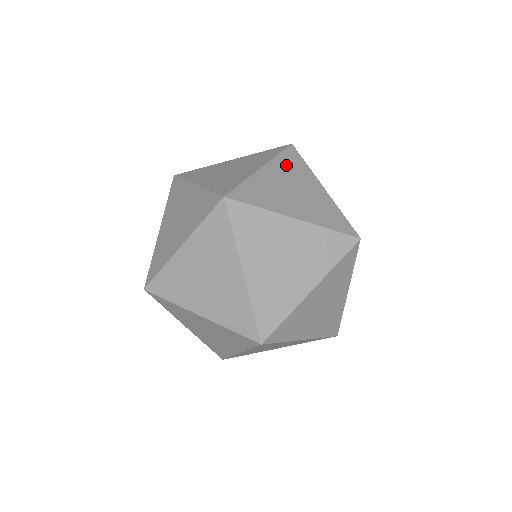
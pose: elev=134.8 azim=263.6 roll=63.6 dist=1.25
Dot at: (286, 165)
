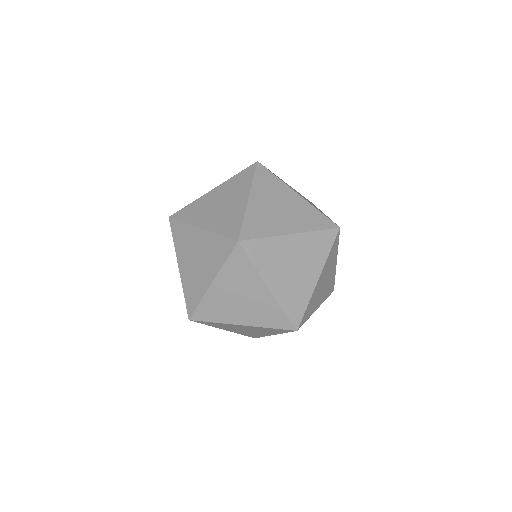
Dot at: occluded
